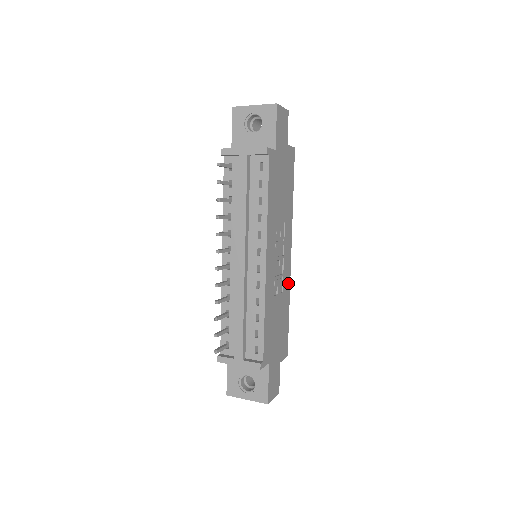
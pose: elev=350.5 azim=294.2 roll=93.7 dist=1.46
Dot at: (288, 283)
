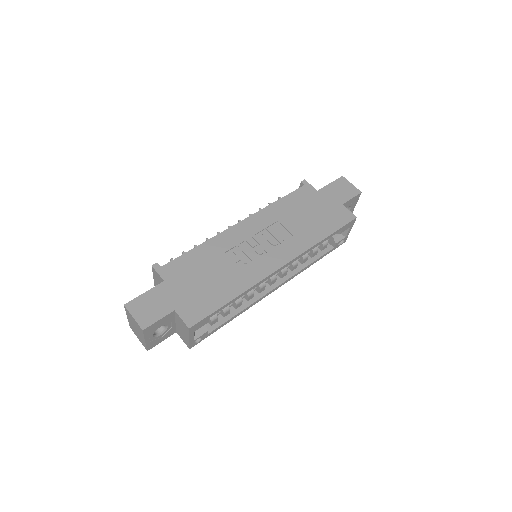
Dot at: (256, 278)
